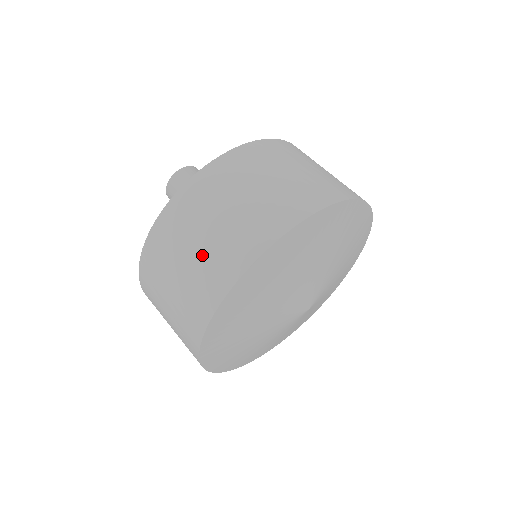
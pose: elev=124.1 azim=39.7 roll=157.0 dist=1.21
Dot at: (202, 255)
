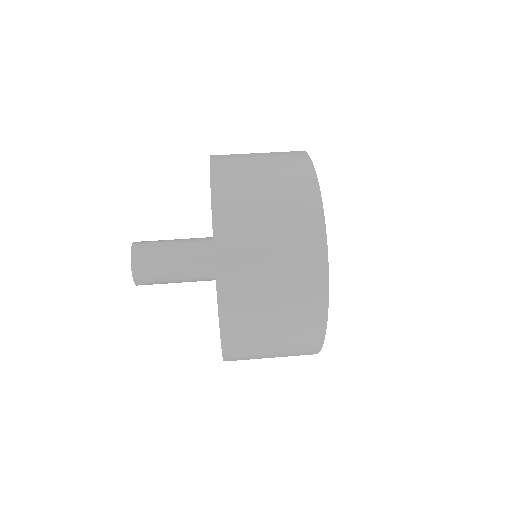
Dot at: (285, 317)
